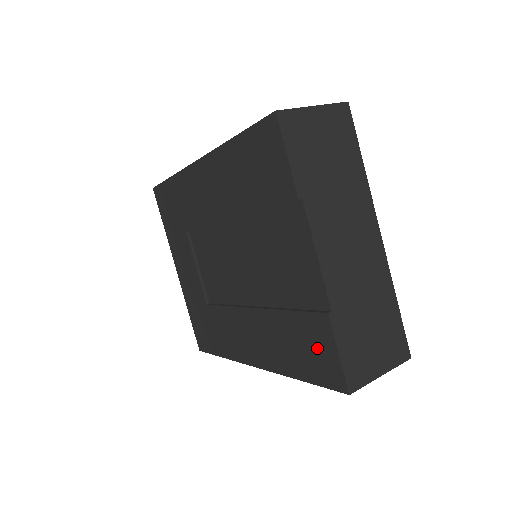
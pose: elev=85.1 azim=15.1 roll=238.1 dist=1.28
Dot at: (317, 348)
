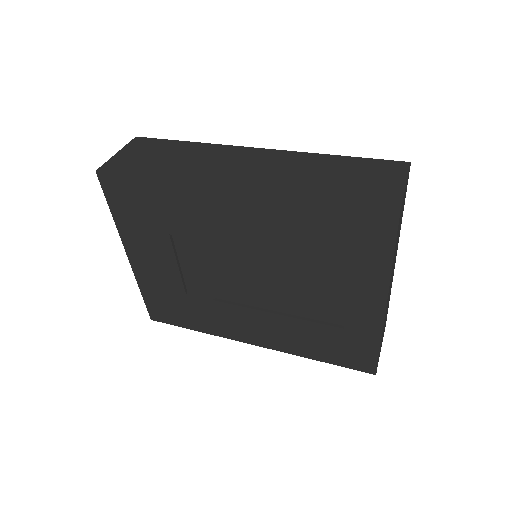
Dot at: (354, 350)
